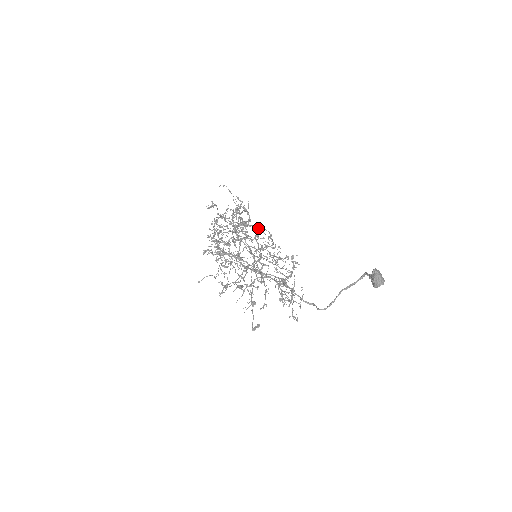
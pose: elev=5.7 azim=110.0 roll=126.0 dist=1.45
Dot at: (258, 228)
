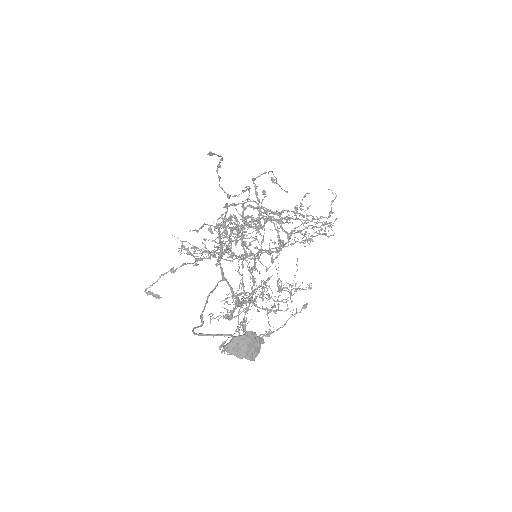
Dot at: occluded
